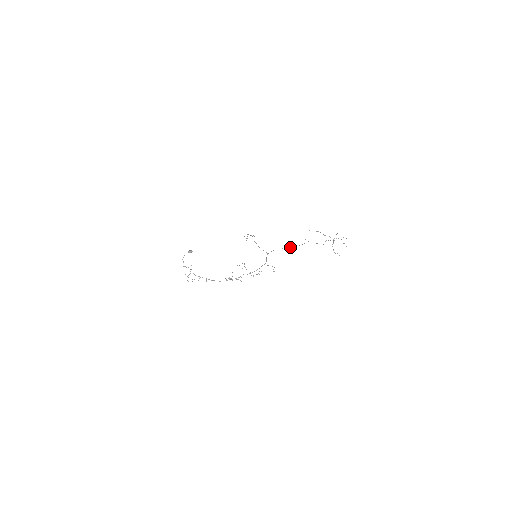
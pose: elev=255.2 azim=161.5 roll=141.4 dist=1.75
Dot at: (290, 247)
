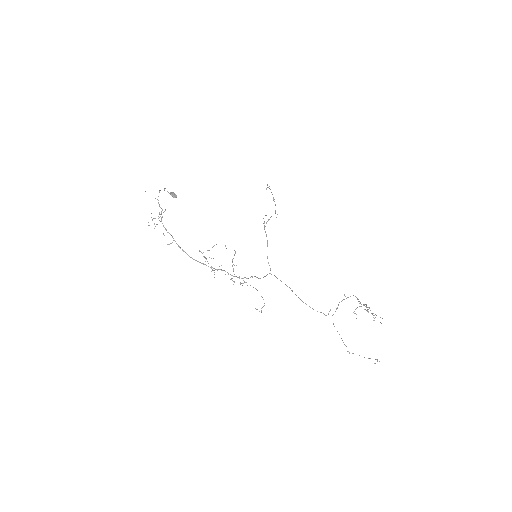
Dot at: occluded
